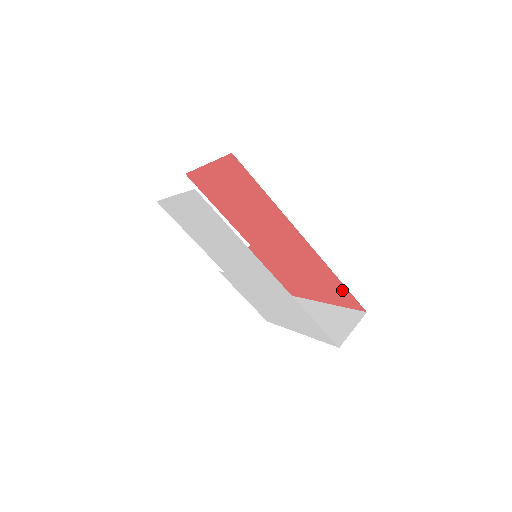
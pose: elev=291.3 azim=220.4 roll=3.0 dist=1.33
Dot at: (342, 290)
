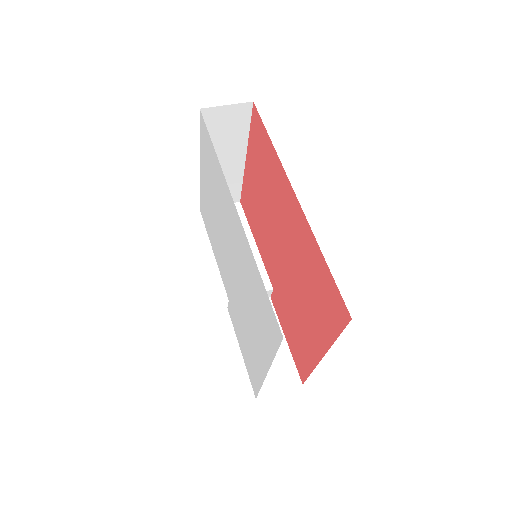
Dot at: (329, 285)
